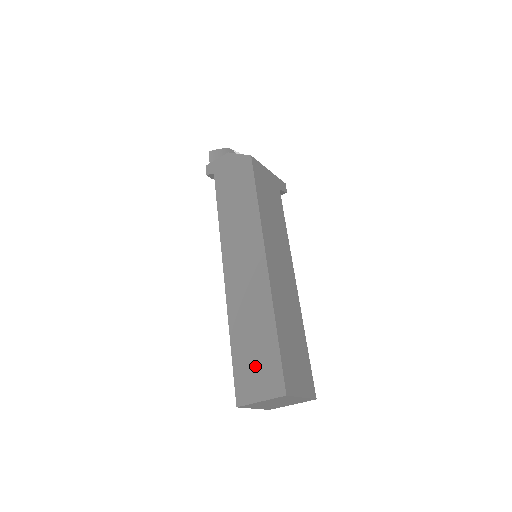
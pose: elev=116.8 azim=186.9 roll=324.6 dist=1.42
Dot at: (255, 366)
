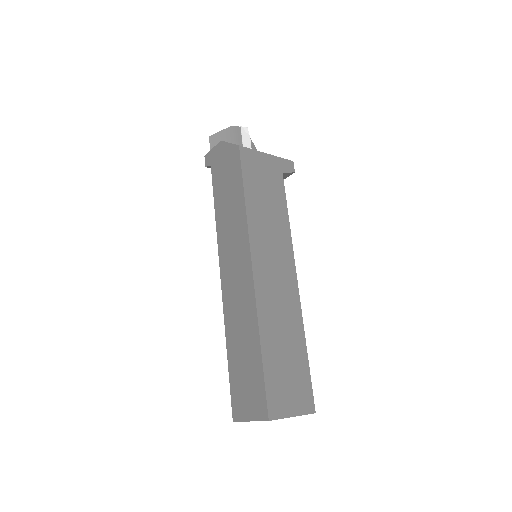
Dot at: (245, 384)
